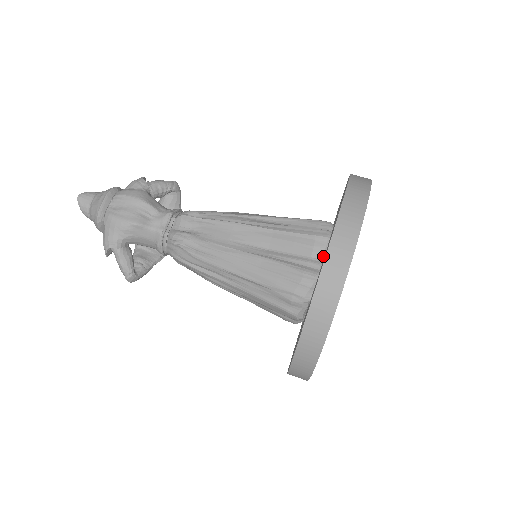
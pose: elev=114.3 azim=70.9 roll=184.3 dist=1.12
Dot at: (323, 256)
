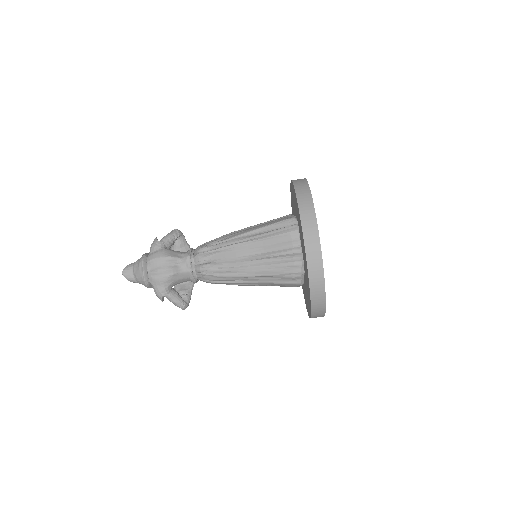
Dot at: (300, 242)
